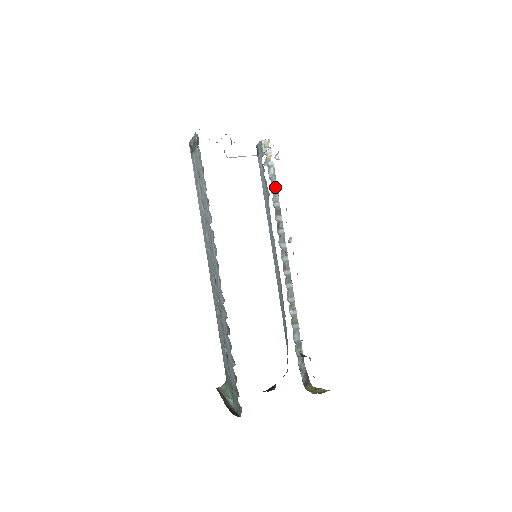
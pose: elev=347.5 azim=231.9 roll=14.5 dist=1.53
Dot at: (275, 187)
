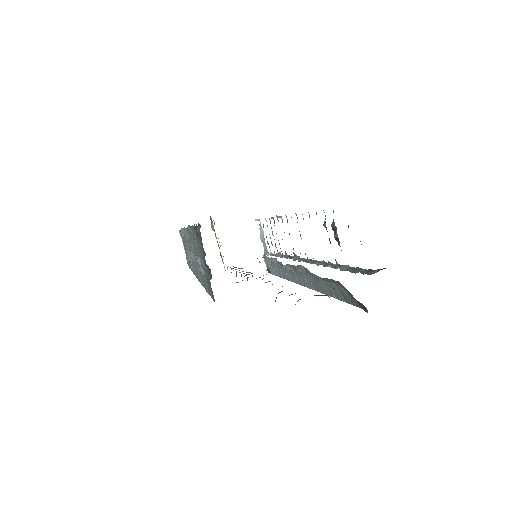
Dot at: occluded
